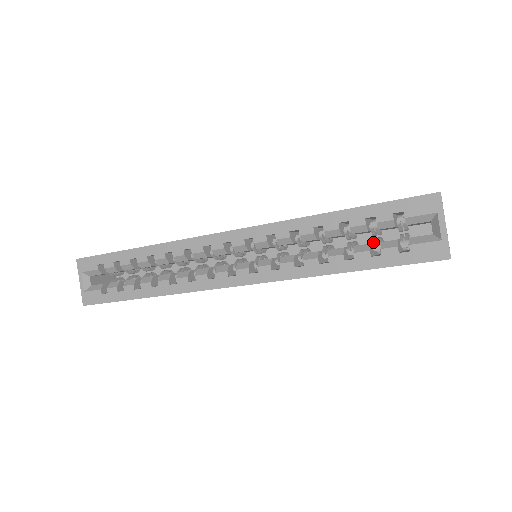
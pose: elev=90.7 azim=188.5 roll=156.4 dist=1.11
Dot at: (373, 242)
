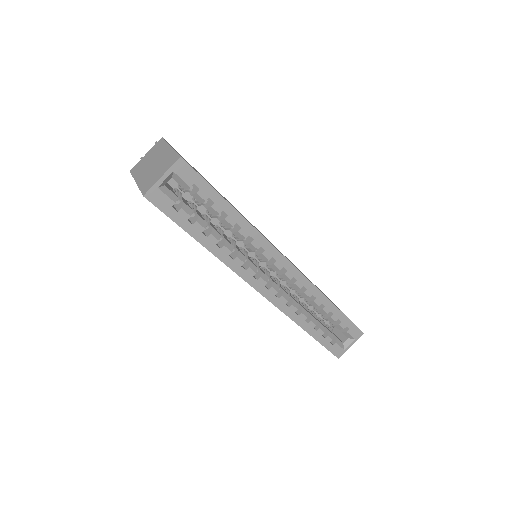
Dot at: (323, 324)
